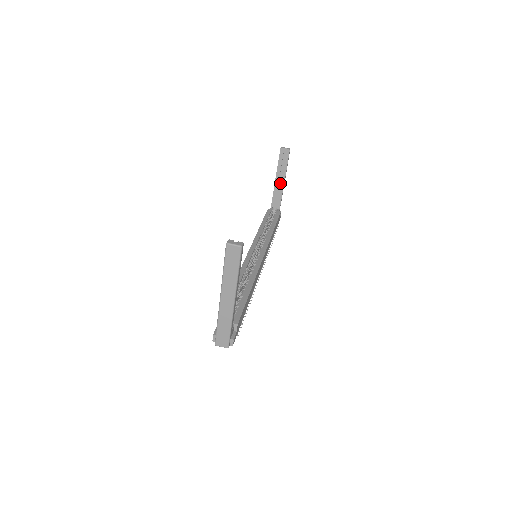
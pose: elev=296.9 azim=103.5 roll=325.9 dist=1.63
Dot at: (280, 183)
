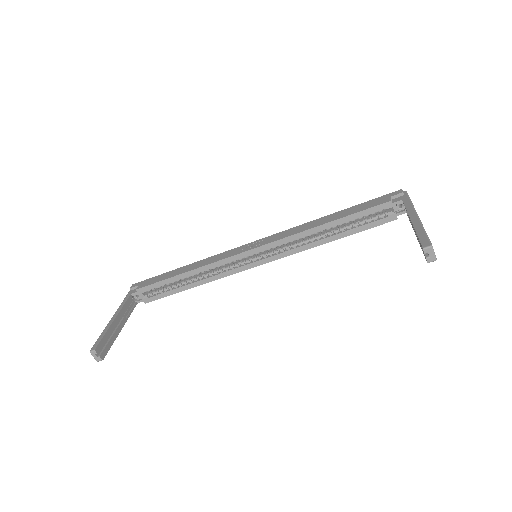
Dot at: occluded
